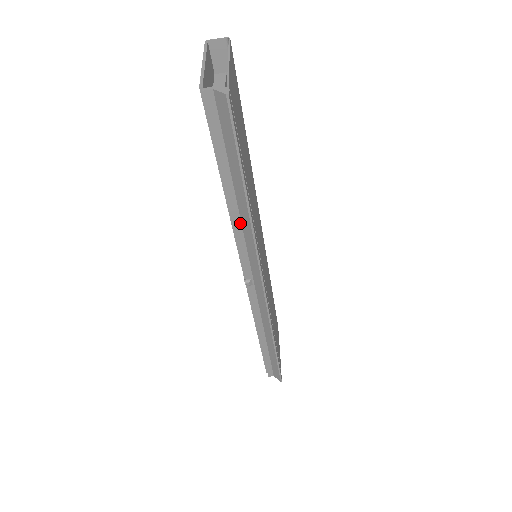
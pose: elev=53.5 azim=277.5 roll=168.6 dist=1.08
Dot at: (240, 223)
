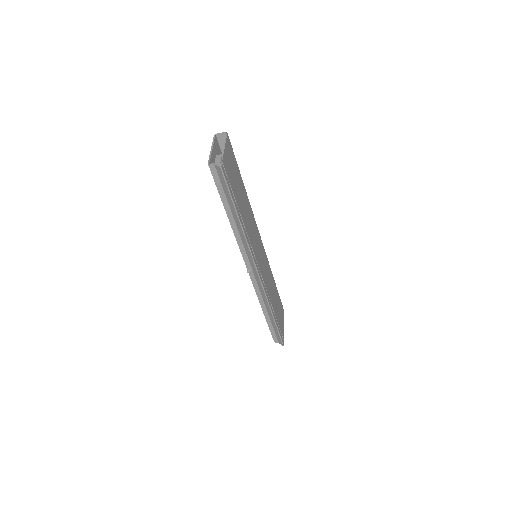
Dot at: (239, 234)
